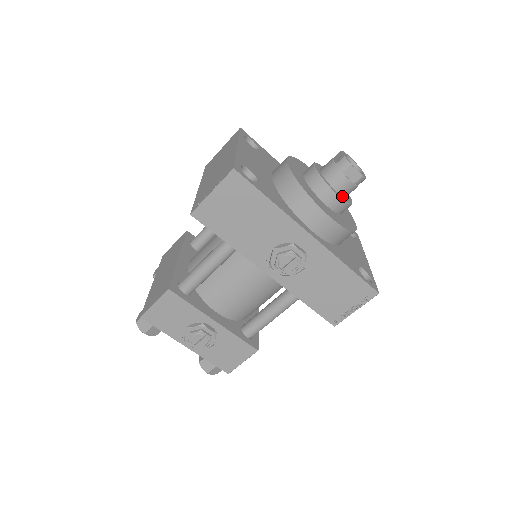
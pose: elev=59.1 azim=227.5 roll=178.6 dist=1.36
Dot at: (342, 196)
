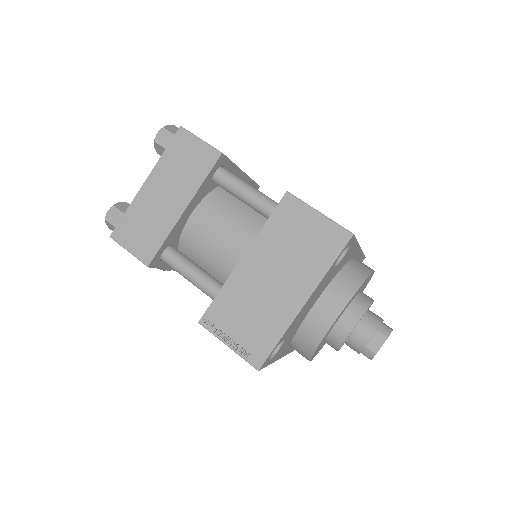
Dot at: occluded
